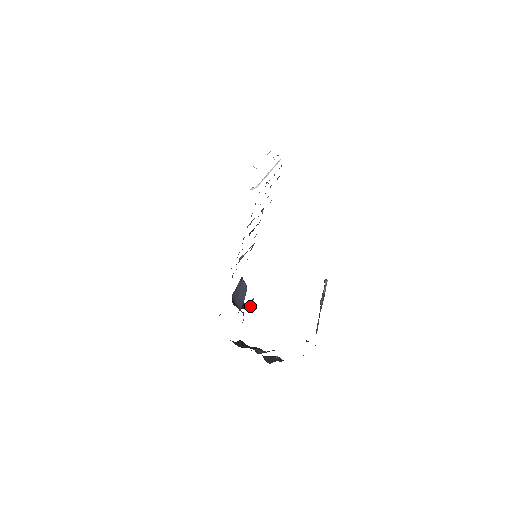
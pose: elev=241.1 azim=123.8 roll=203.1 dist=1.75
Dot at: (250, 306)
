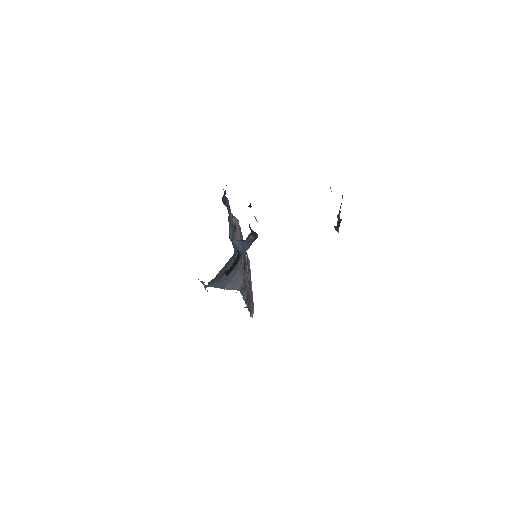
Dot at: occluded
